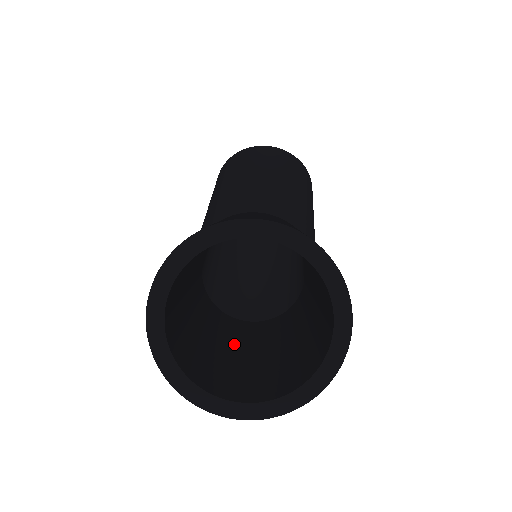
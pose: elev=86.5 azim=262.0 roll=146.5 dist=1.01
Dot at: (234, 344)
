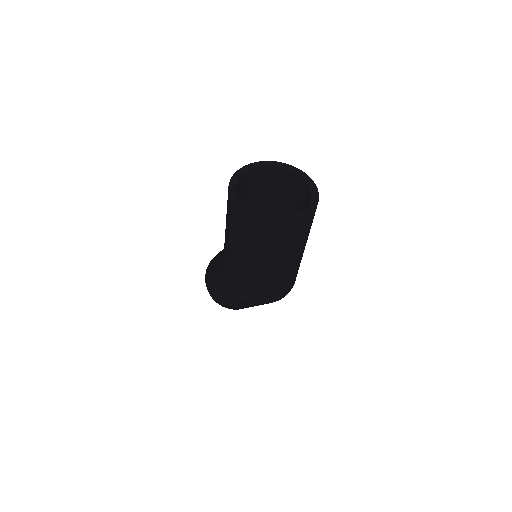
Dot at: occluded
